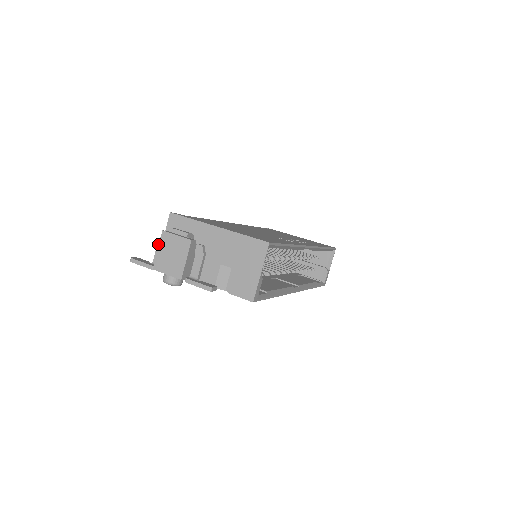
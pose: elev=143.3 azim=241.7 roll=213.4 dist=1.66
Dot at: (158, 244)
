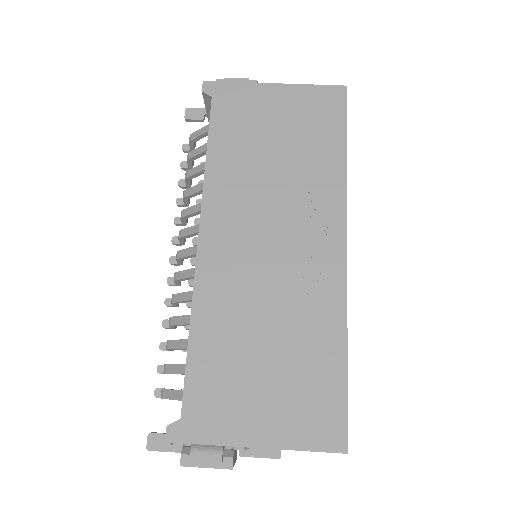
Dot at: occluded
